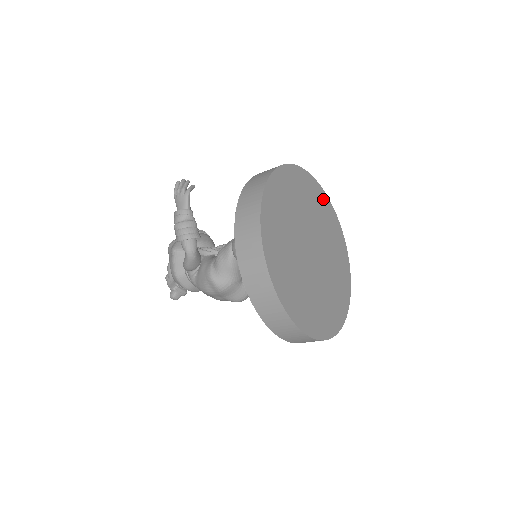
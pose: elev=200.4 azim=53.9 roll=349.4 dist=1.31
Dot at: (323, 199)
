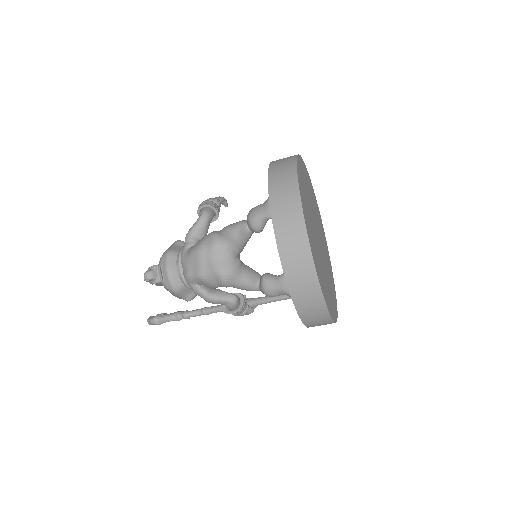
Dot at: (328, 256)
